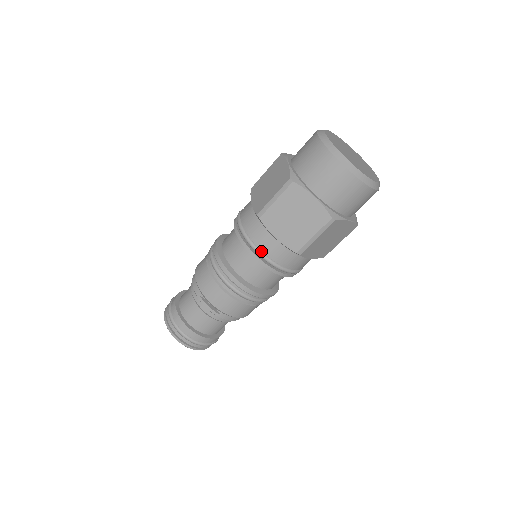
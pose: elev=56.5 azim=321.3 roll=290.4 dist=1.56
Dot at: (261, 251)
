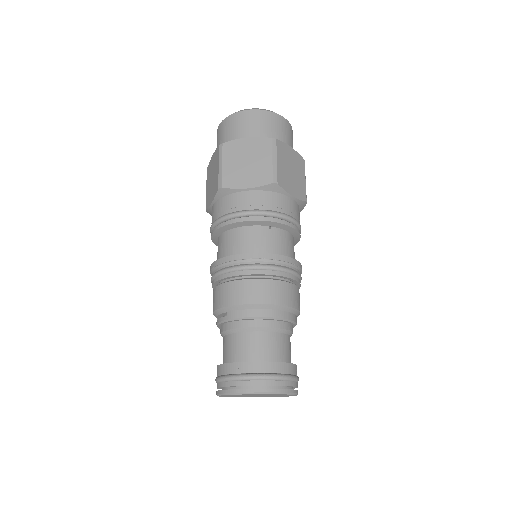
Dot at: occluded
